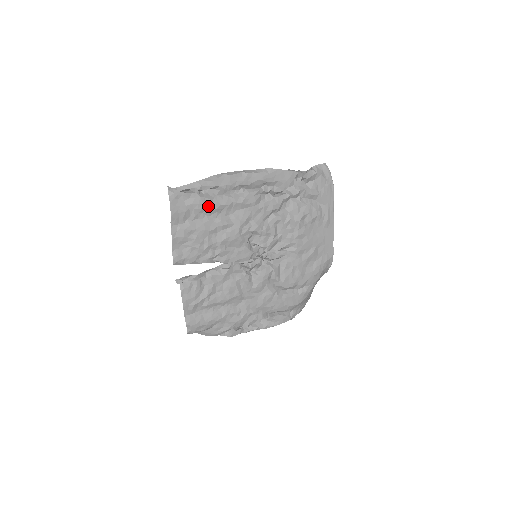
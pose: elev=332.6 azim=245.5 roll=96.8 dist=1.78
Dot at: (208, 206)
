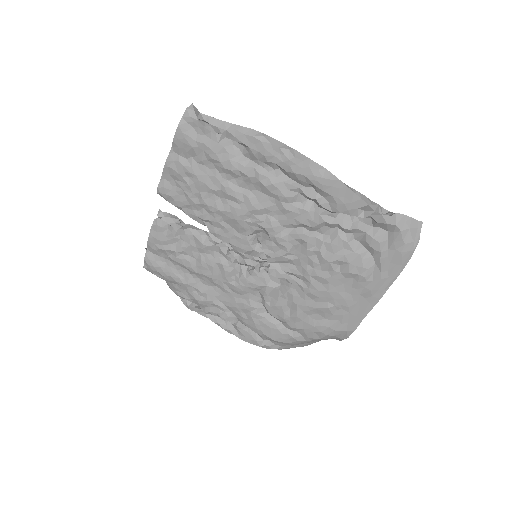
Dot at: (222, 160)
